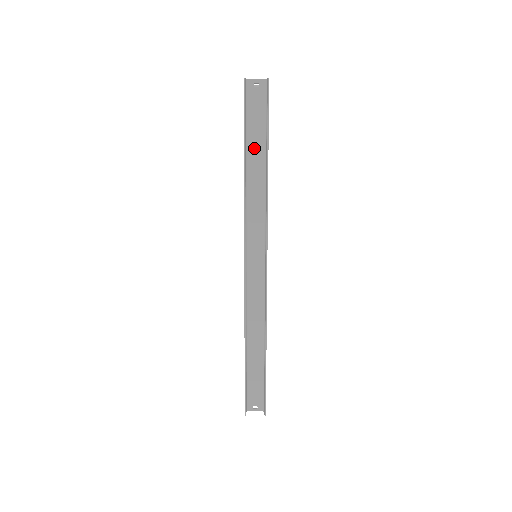
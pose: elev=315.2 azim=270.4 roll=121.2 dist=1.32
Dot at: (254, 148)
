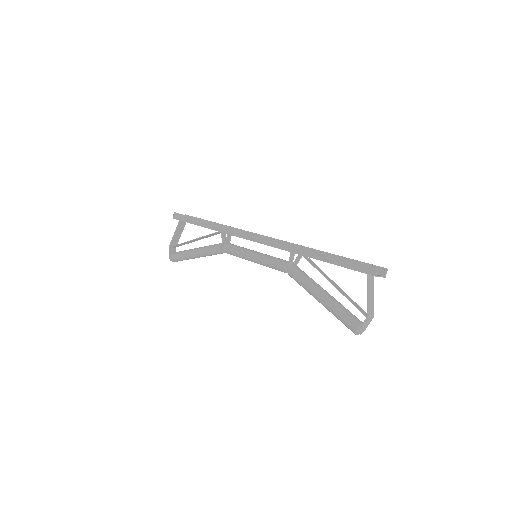
Dot at: occluded
